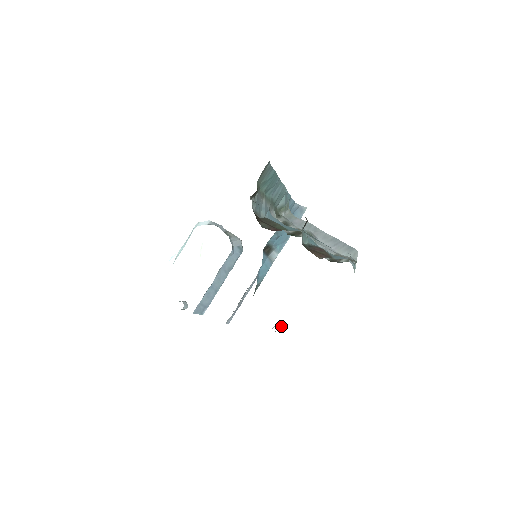
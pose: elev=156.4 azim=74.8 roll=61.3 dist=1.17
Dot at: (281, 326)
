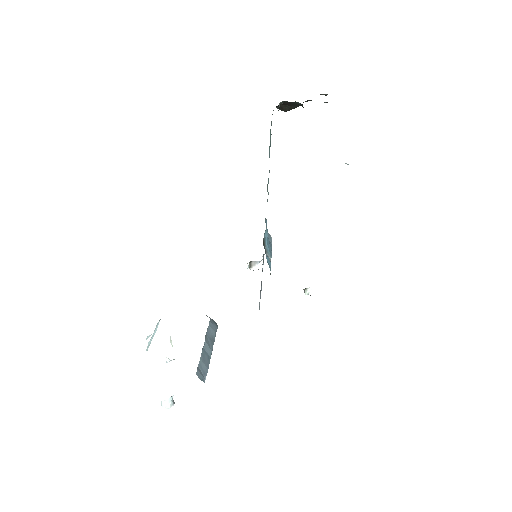
Dot at: occluded
